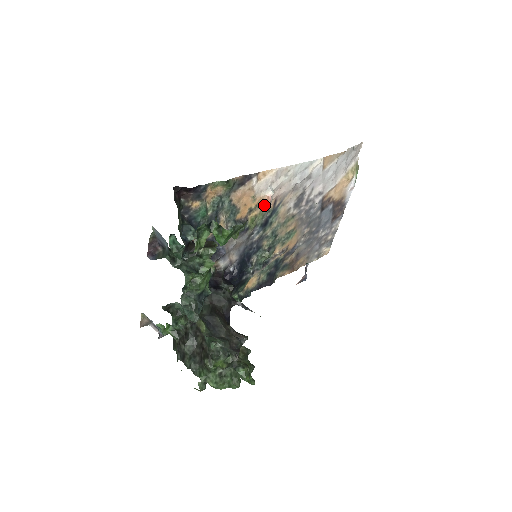
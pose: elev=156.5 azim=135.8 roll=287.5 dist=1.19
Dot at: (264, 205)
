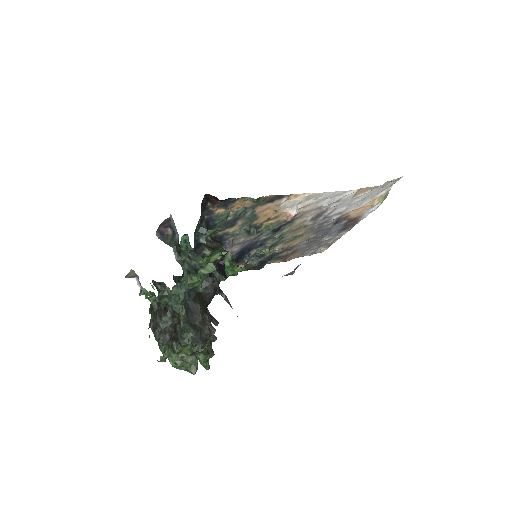
Dot at: (283, 217)
